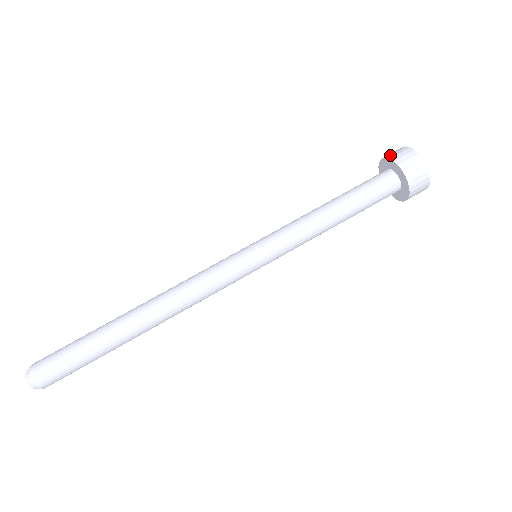
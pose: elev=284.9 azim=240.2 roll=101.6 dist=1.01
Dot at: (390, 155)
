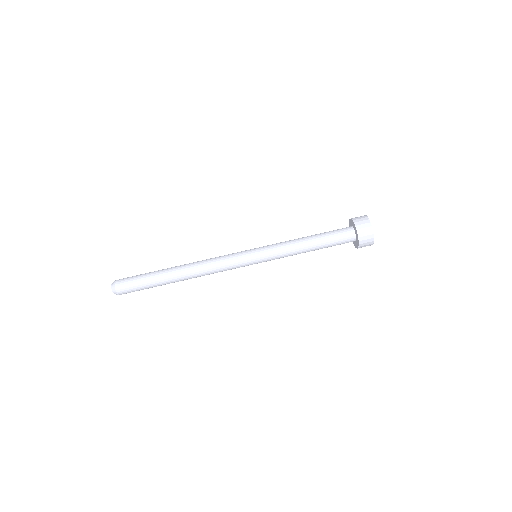
Dot at: occluded
